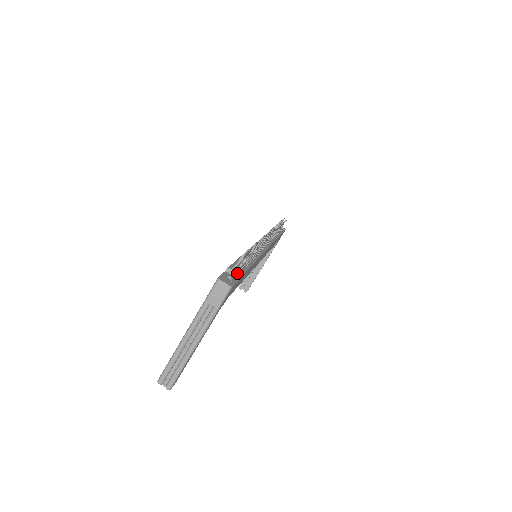
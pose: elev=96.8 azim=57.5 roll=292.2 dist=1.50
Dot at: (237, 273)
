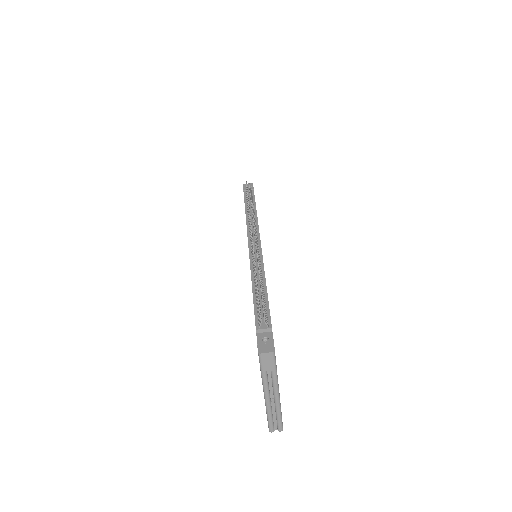
Dot at: (267, 329)
